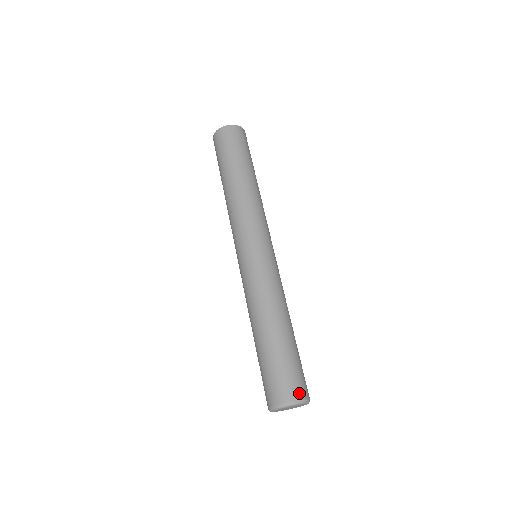
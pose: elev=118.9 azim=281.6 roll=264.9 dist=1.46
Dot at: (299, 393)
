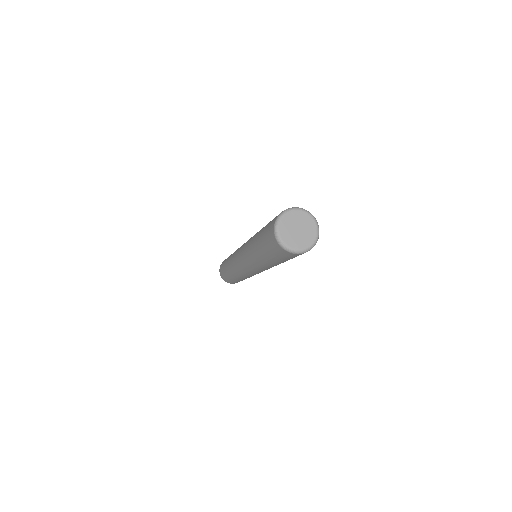
Dot at: occluded
